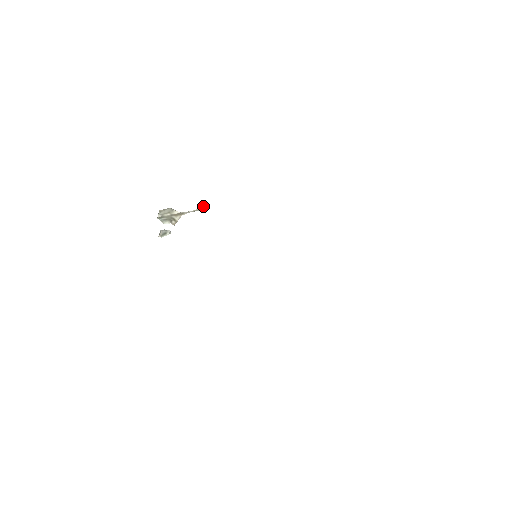
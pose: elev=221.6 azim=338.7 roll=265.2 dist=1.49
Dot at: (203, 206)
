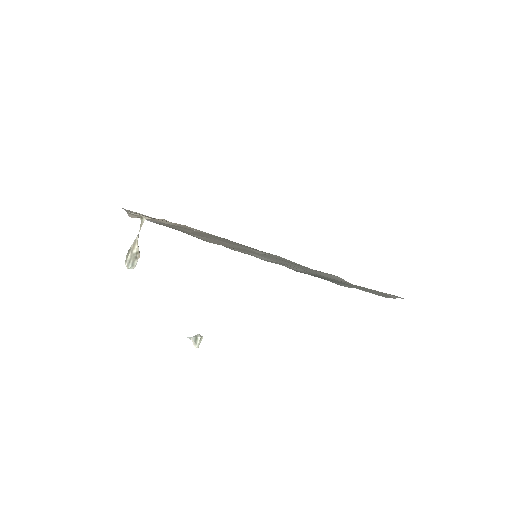
Dot at: (141, 218)
